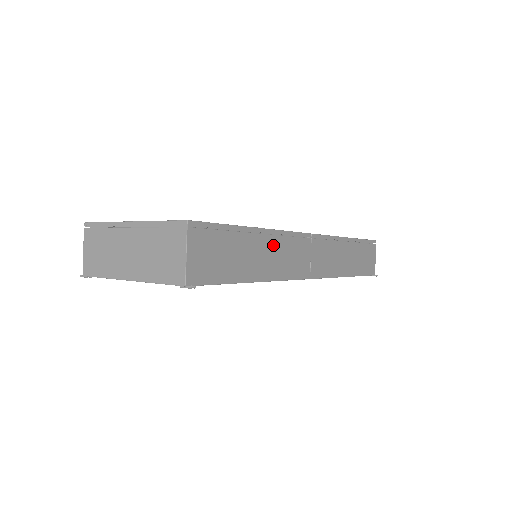
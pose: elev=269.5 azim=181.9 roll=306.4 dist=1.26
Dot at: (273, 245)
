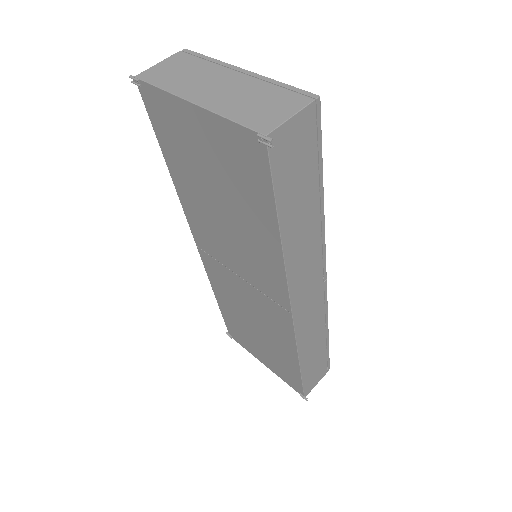
Dot at: (313, 235)
